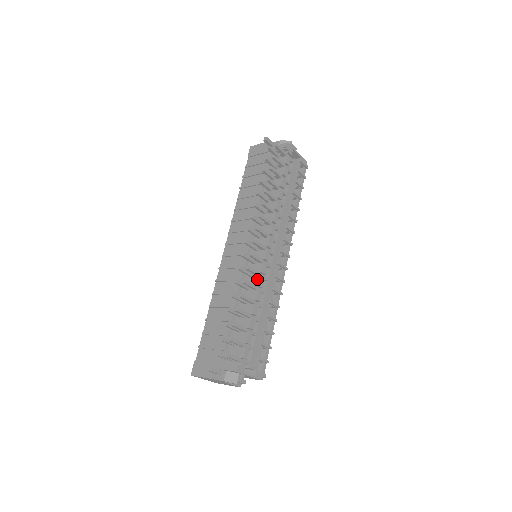
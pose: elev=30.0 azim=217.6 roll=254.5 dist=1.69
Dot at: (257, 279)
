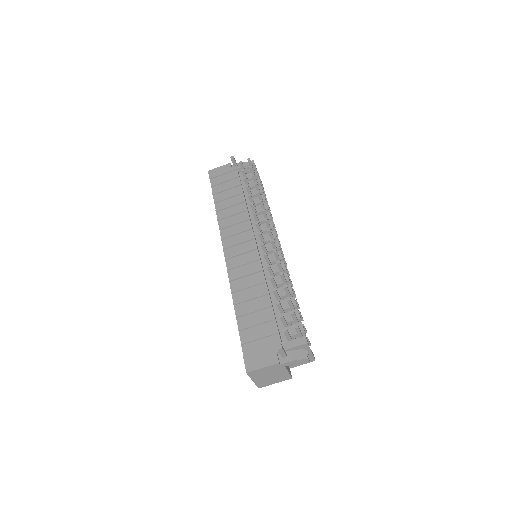
Dot at: occluded
